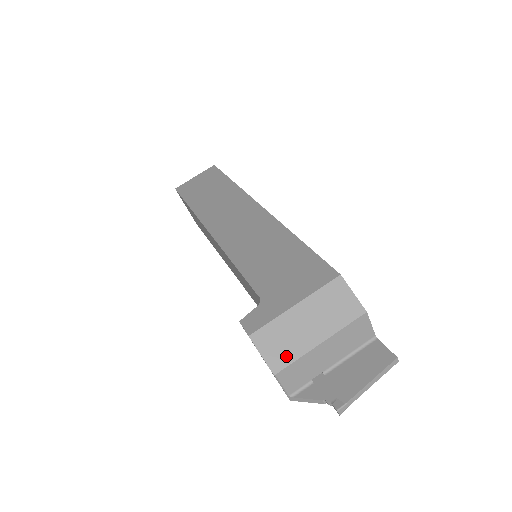
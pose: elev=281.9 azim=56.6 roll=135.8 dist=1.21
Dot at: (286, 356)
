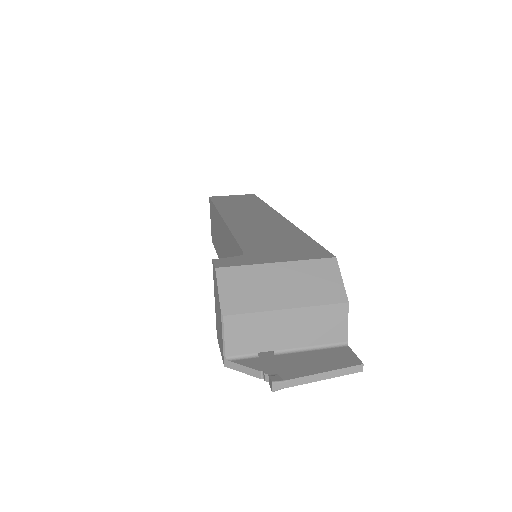
Dot at: (244, 304)
